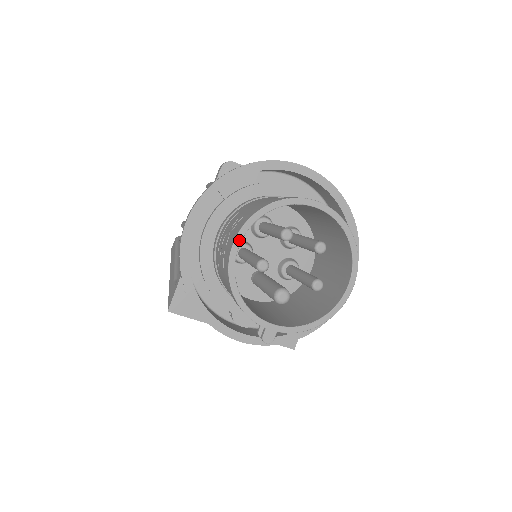
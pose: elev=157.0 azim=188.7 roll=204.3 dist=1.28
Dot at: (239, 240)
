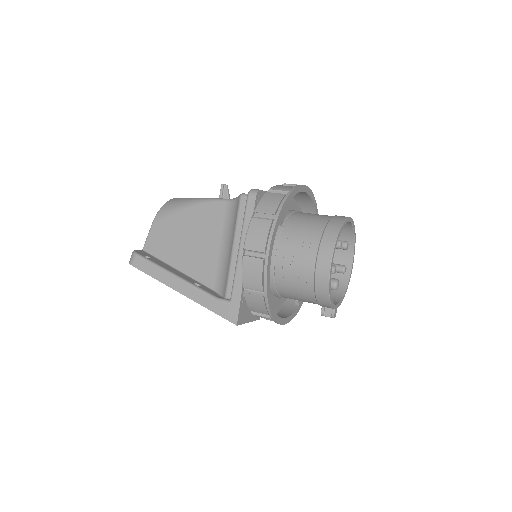
Dot at: occluded
